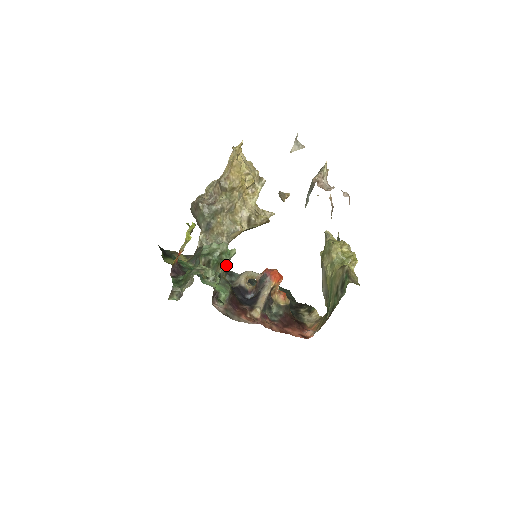
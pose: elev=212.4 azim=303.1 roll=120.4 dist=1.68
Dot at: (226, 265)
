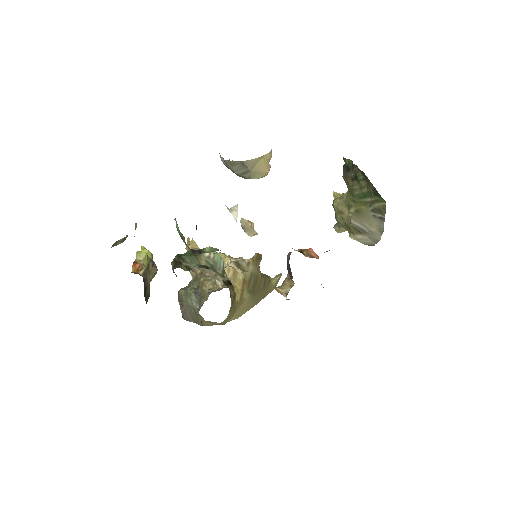
Dot at: (224, 277)
